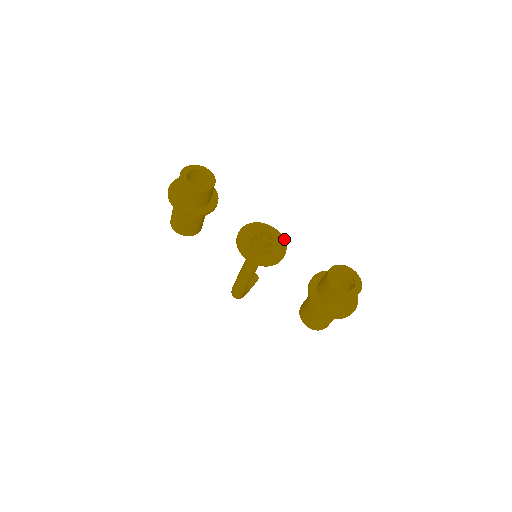
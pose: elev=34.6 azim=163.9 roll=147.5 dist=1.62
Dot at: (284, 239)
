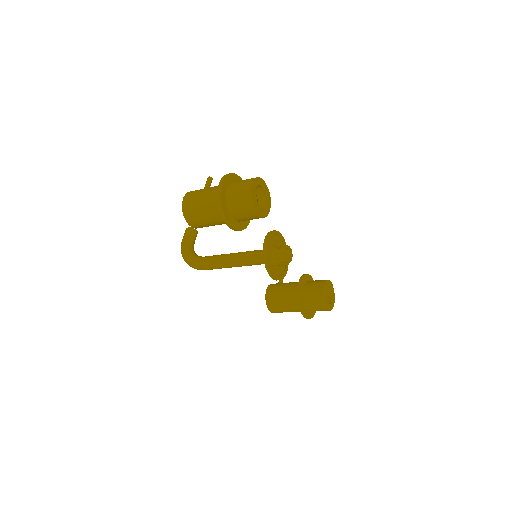
Dot at: occluded
